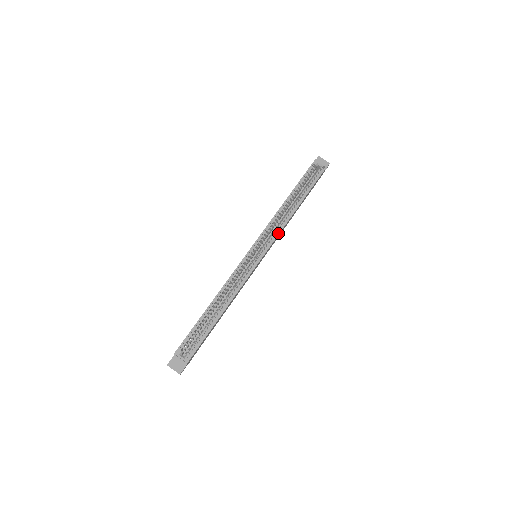
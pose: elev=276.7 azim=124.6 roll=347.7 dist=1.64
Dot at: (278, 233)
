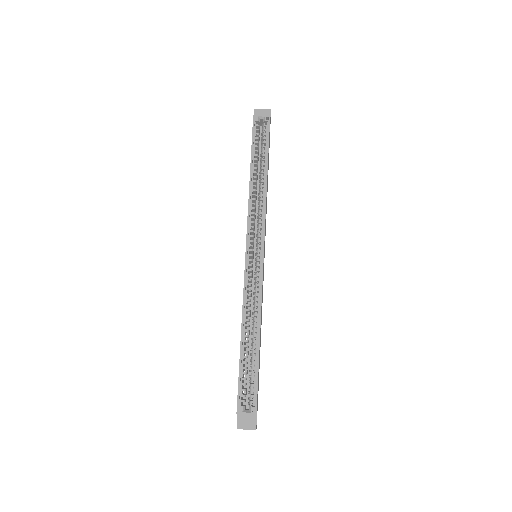
Dot at: (264, 218)
